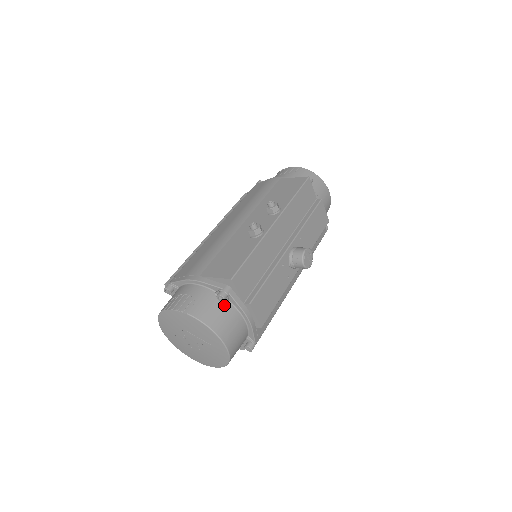
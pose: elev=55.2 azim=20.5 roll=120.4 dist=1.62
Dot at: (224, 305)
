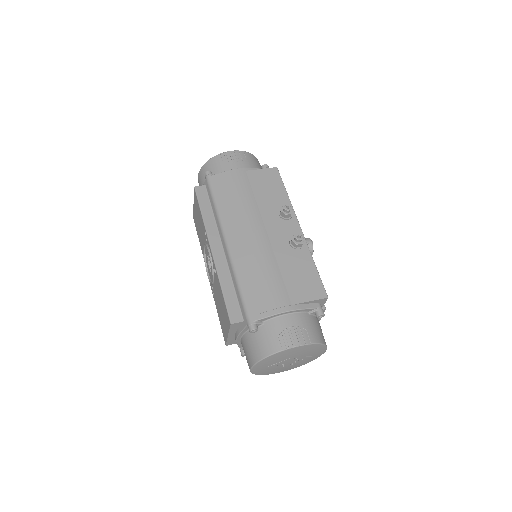
Dot at: (317, 320)
